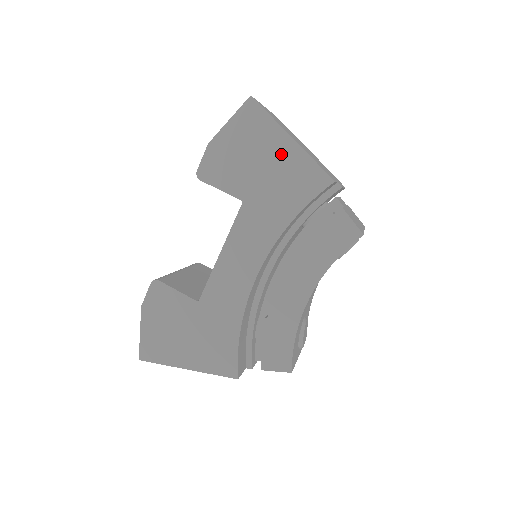
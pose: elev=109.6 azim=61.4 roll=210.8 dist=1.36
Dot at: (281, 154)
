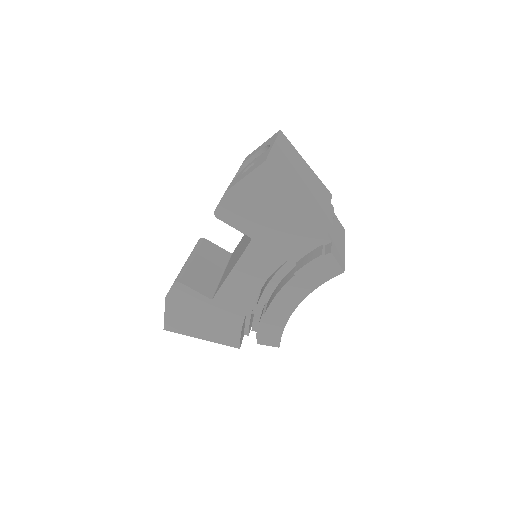
Dot at: (287, 210)
